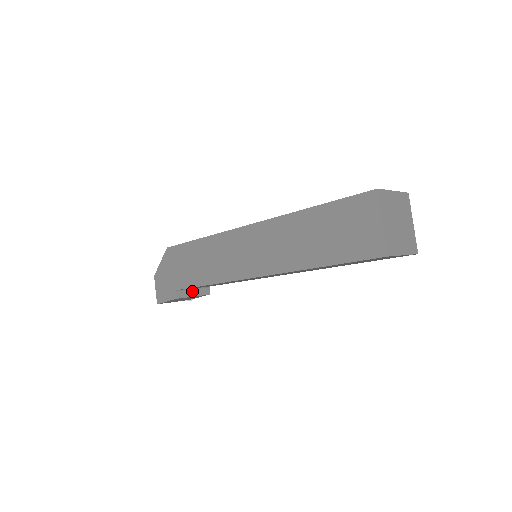
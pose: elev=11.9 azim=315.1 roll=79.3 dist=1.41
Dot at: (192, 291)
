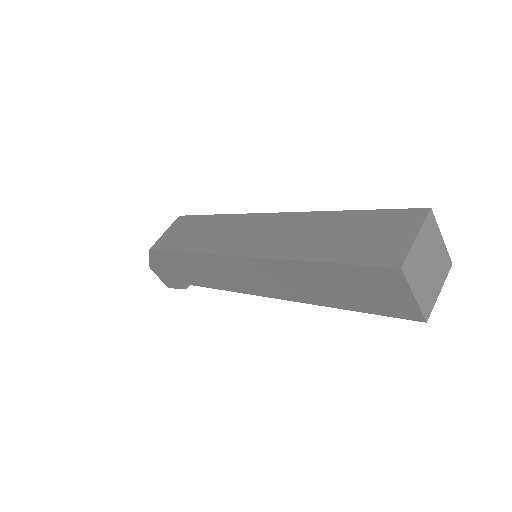
Dot at: occluded
